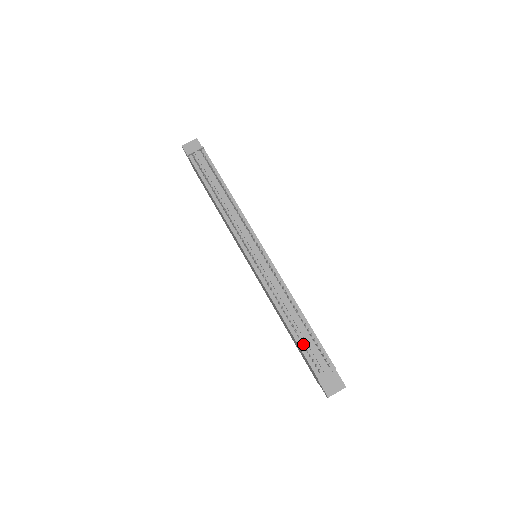
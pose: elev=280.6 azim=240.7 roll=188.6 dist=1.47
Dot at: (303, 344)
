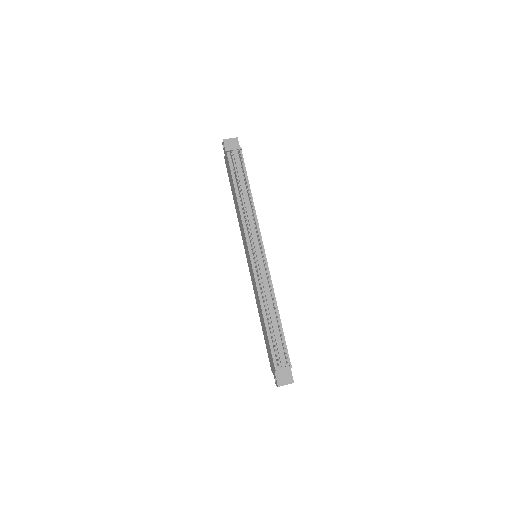
Dot at: (273, 341)
